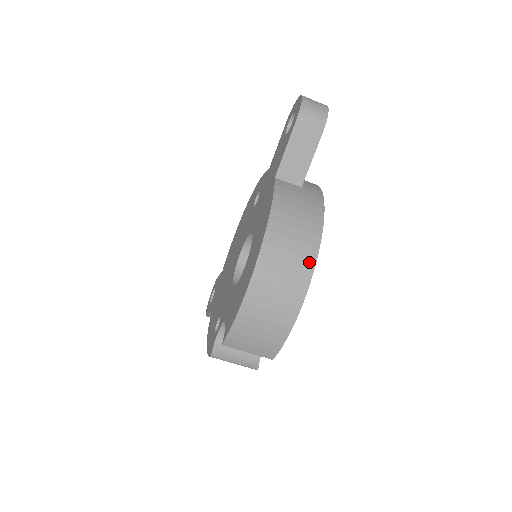
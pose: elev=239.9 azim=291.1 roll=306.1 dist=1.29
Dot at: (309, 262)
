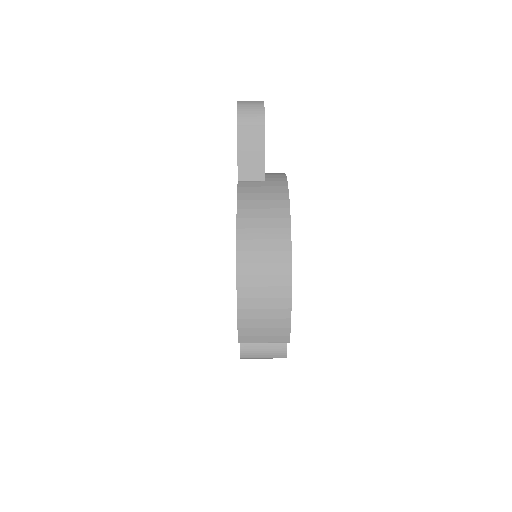
Dot at: (284, 244)
